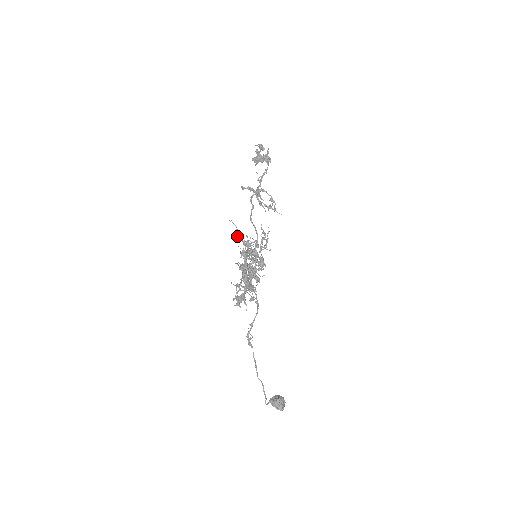
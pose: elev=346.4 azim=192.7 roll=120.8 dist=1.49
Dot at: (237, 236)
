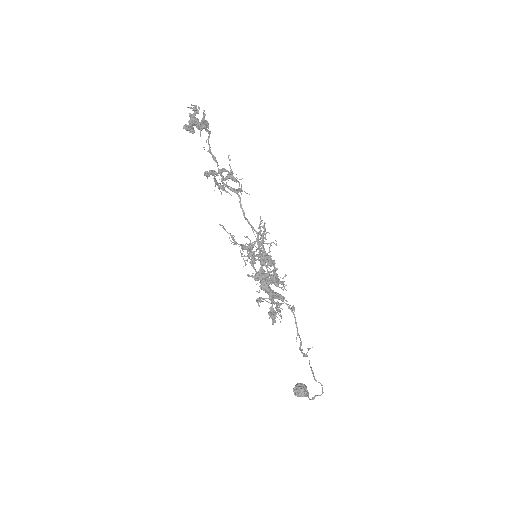
Dot at: (234, 241)
